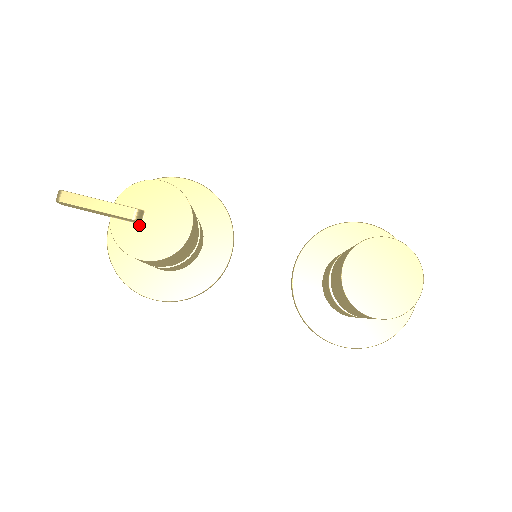
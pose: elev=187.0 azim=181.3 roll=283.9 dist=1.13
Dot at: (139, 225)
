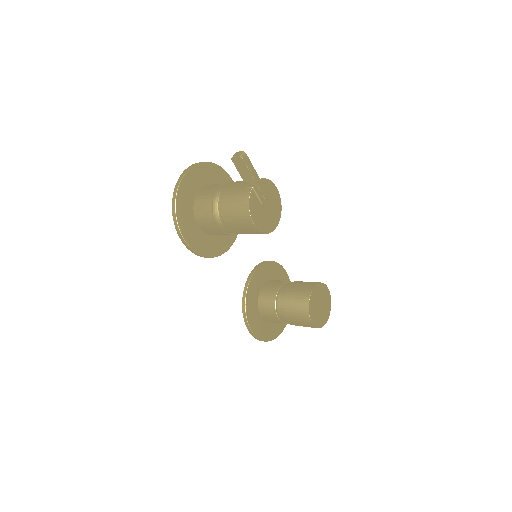
Dot at: (261, 204)
